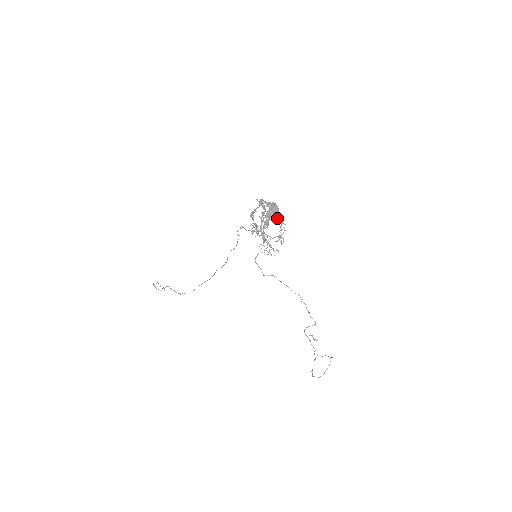
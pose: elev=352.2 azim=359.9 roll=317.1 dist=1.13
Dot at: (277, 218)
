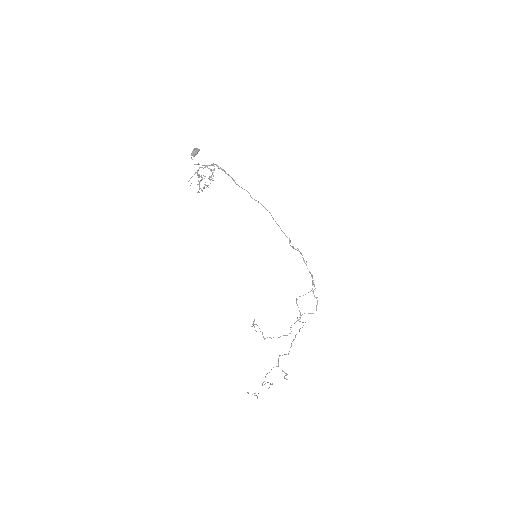
Dot at: occluded
